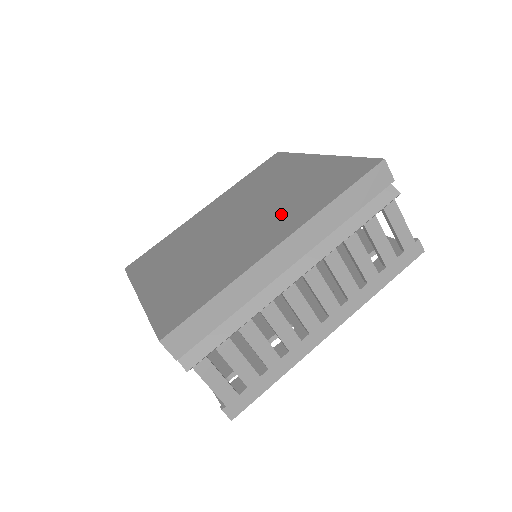
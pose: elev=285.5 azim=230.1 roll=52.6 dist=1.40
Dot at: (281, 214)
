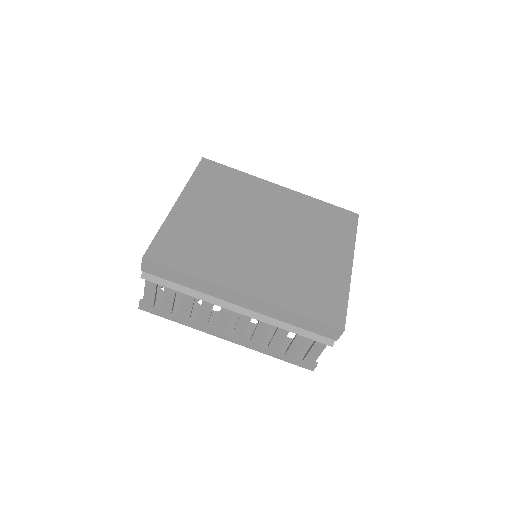
Dot at: (277, 274)
